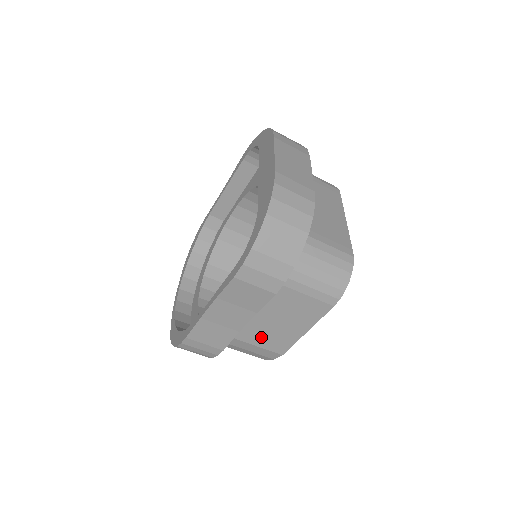
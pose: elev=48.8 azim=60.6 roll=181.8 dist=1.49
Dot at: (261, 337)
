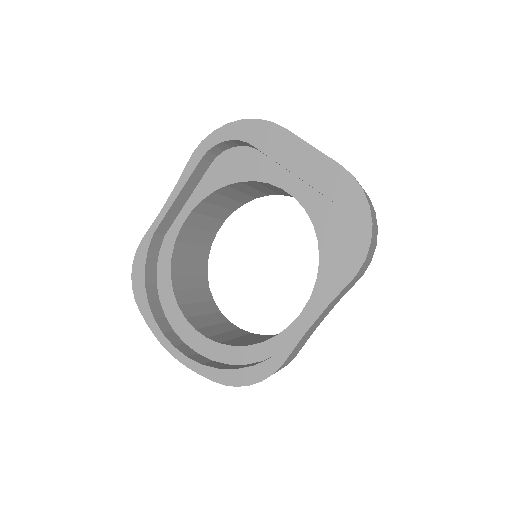
Dot at: occluded
